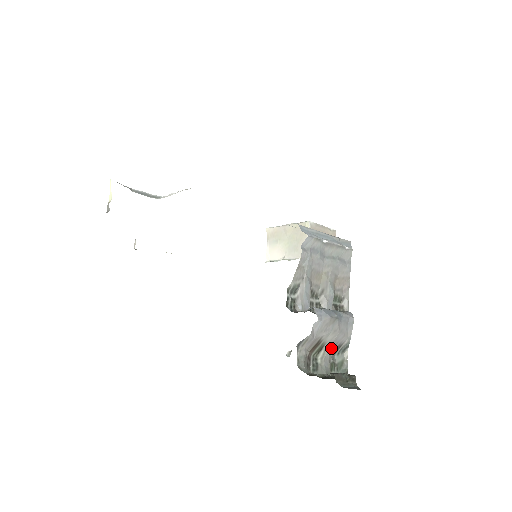
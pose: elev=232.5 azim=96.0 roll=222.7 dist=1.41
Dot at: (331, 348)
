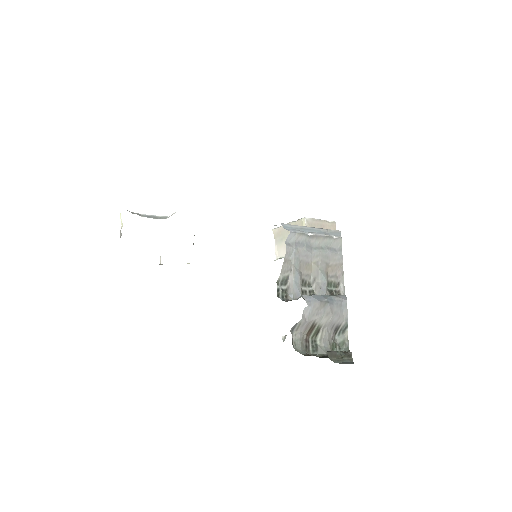
Dot at: (329, 330)
